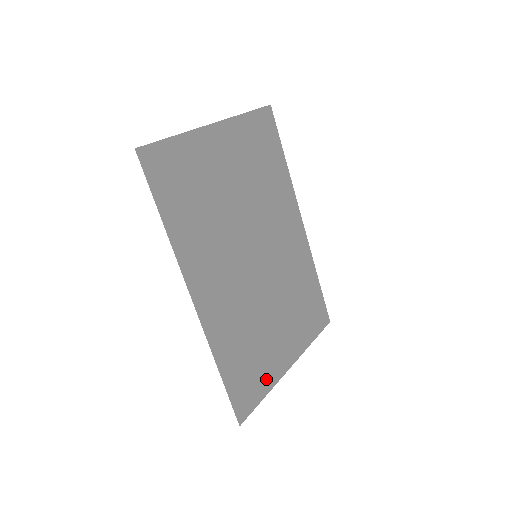
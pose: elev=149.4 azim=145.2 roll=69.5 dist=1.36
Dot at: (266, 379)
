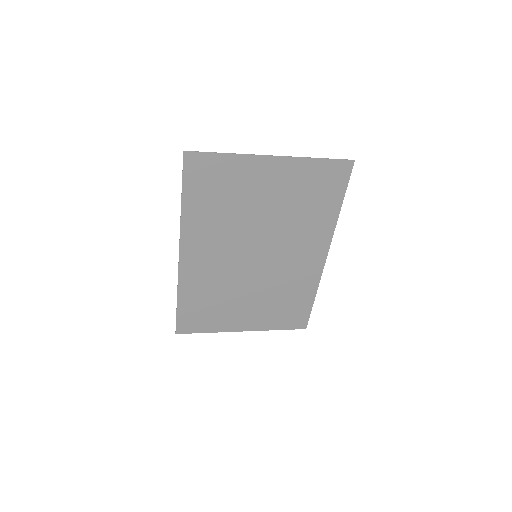
Dot at: (215, 325)
